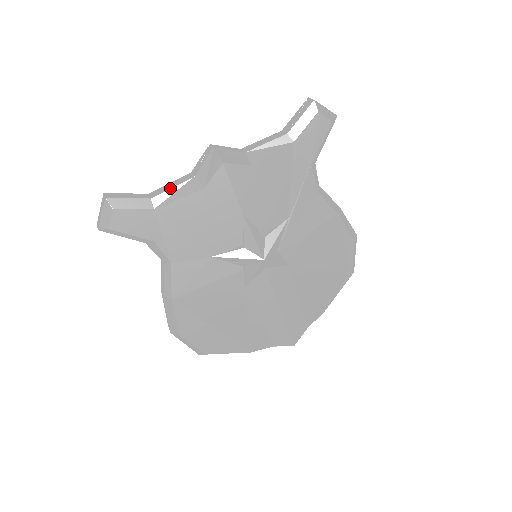
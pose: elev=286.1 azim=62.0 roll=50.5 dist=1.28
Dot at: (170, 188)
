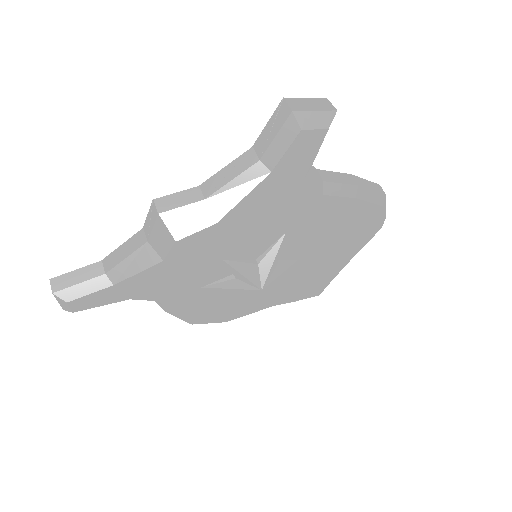
Dot at: (123, 259)
